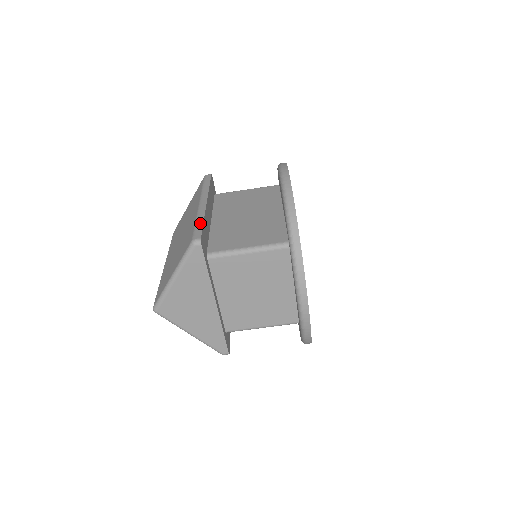
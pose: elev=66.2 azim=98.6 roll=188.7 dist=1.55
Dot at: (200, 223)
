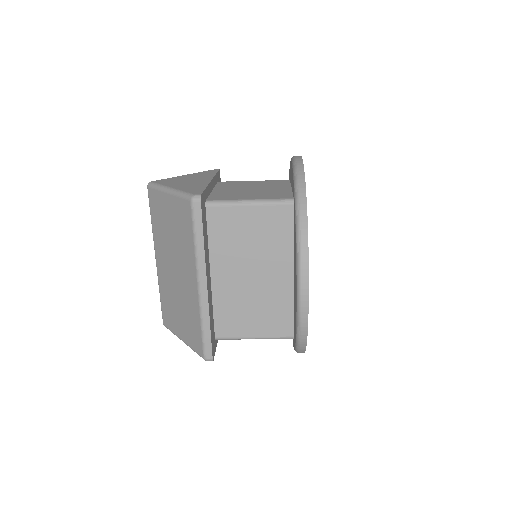
Dot at: (207, 332)
